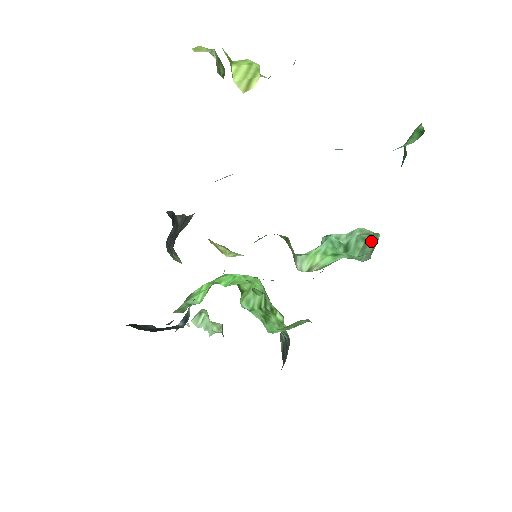
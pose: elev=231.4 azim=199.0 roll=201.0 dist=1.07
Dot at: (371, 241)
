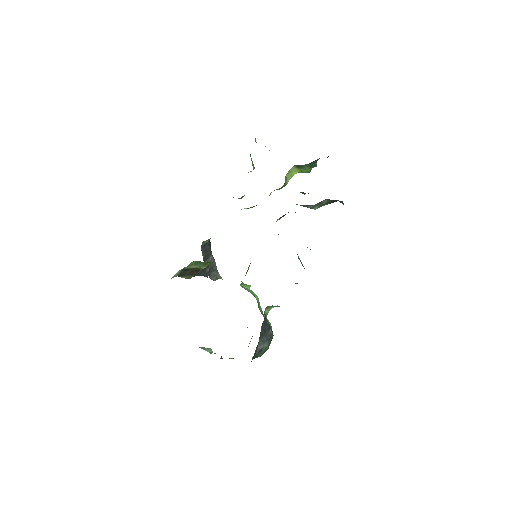
Dot at: occluded
